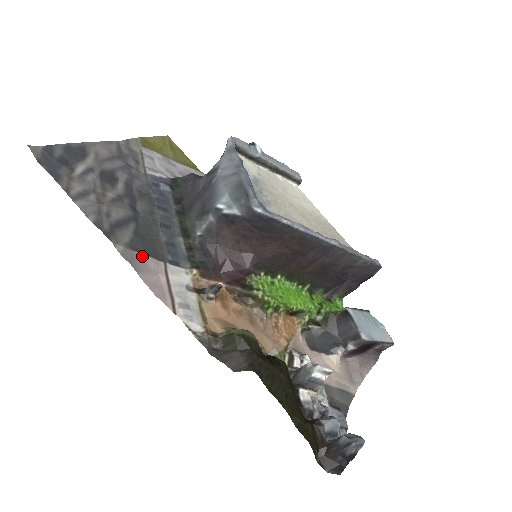
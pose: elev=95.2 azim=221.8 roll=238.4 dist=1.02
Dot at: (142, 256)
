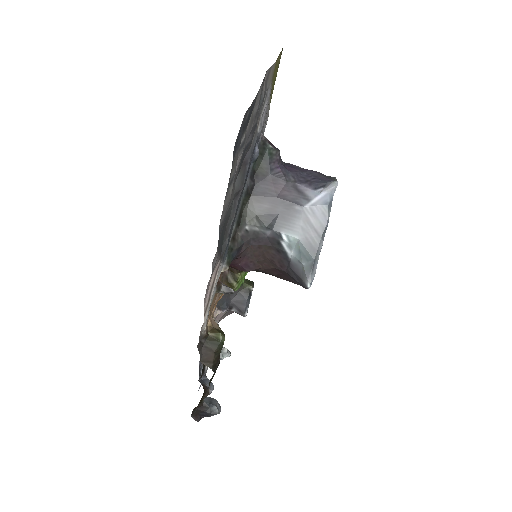
Dot at: occluded
